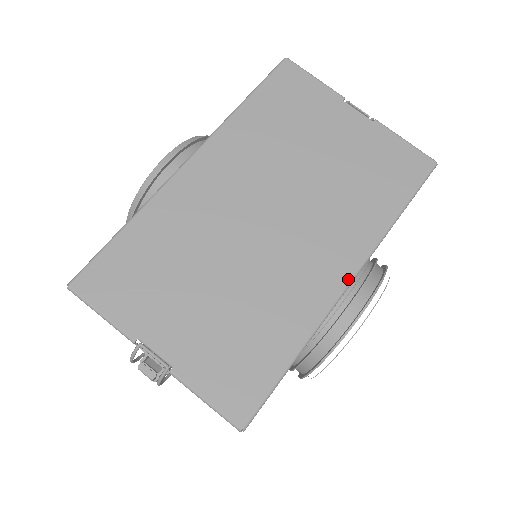
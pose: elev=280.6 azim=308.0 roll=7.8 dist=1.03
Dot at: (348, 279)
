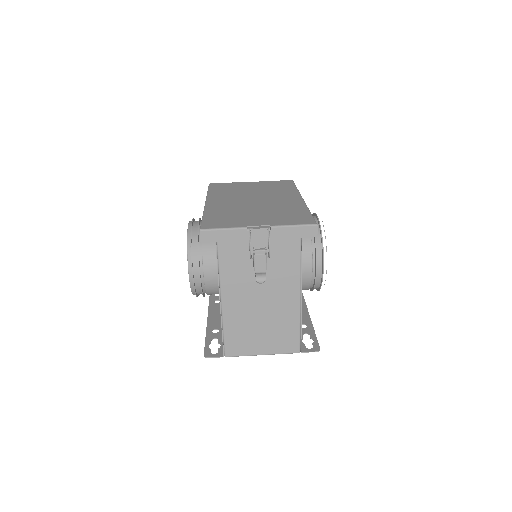
Dot at: (301, 198)
